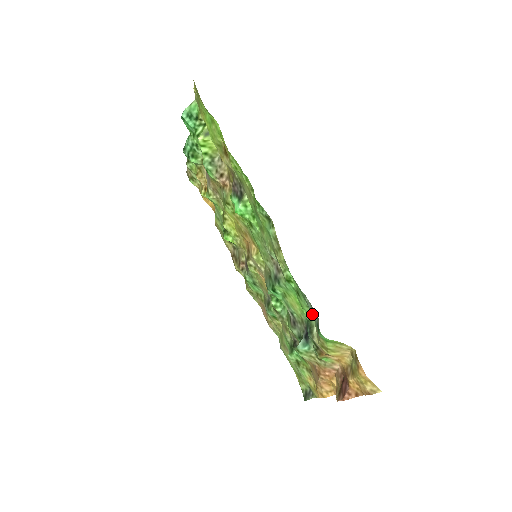
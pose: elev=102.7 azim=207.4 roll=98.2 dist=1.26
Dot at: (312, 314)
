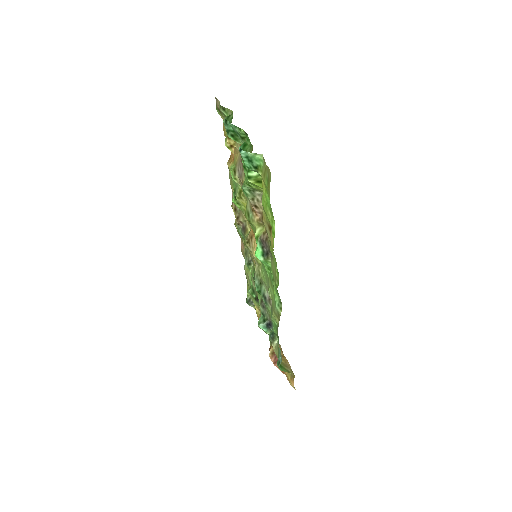
Dot at: occluded
